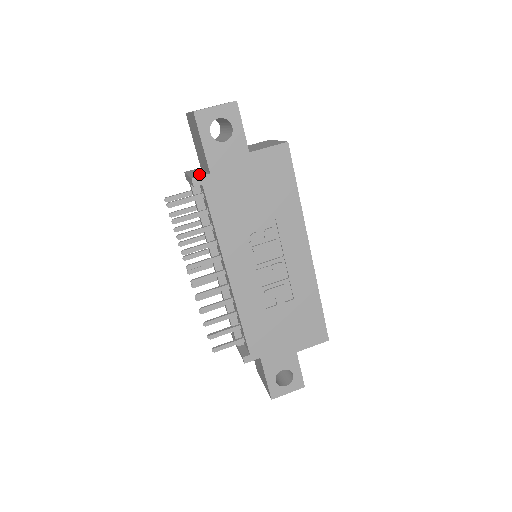
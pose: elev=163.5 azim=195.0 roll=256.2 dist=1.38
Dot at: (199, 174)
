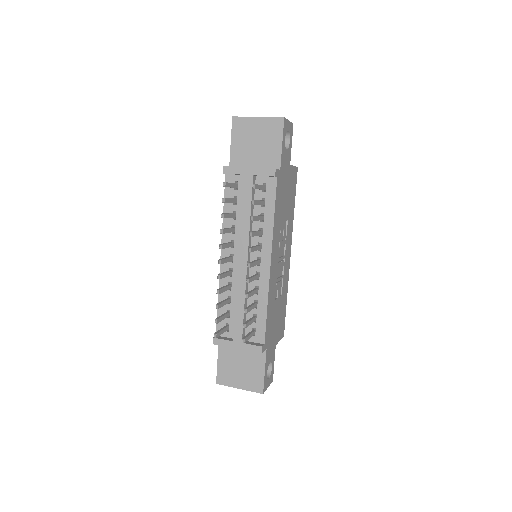
Dot at: occluded
